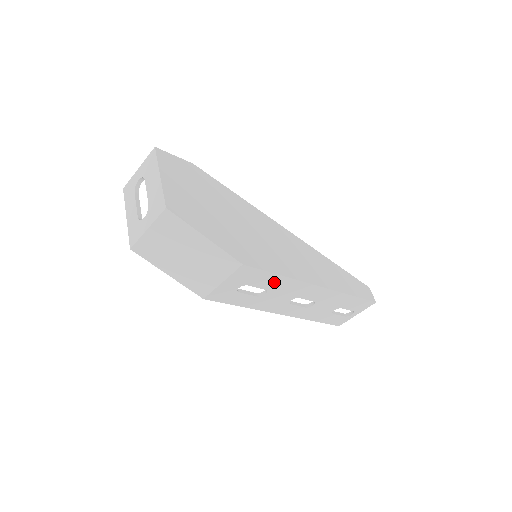
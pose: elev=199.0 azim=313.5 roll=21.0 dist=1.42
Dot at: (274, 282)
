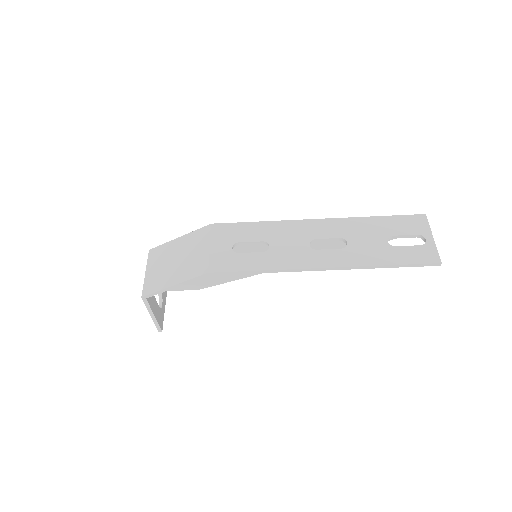
Dot at: (262, 231)
